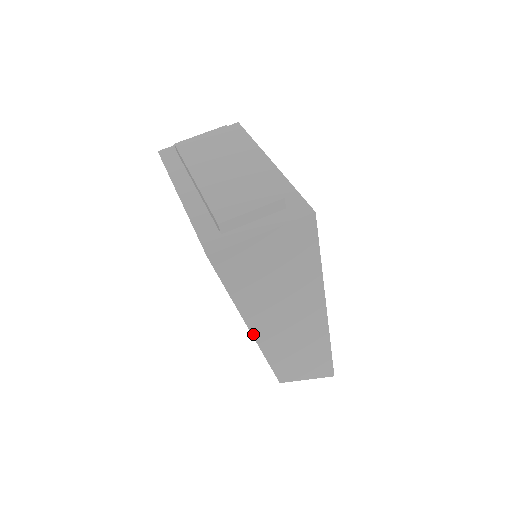
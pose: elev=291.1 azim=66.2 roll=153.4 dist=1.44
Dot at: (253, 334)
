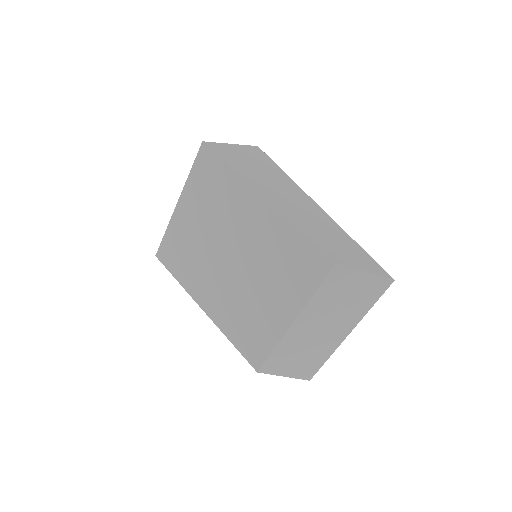
Dot at: (268, 201)
